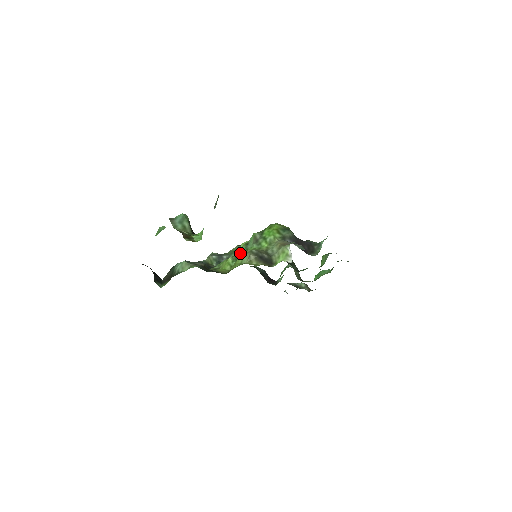
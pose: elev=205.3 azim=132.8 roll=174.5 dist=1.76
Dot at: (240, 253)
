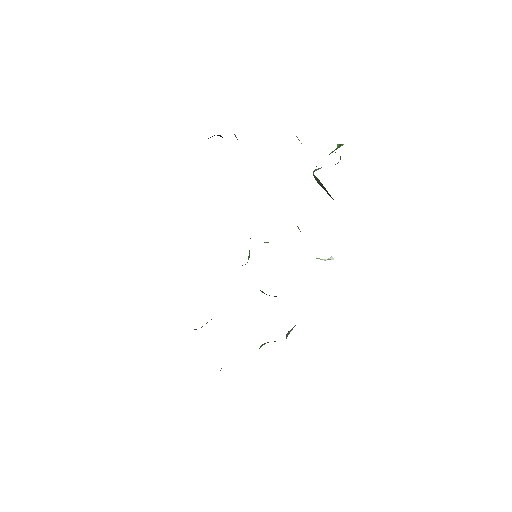
Dot at: occluded
